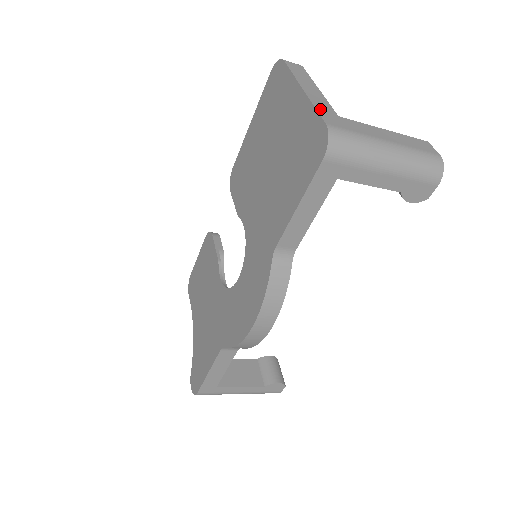
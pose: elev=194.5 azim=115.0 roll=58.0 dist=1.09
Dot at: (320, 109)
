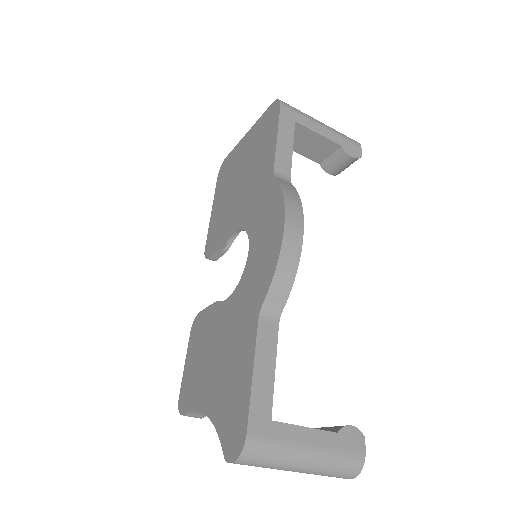
Dot at: occluded
